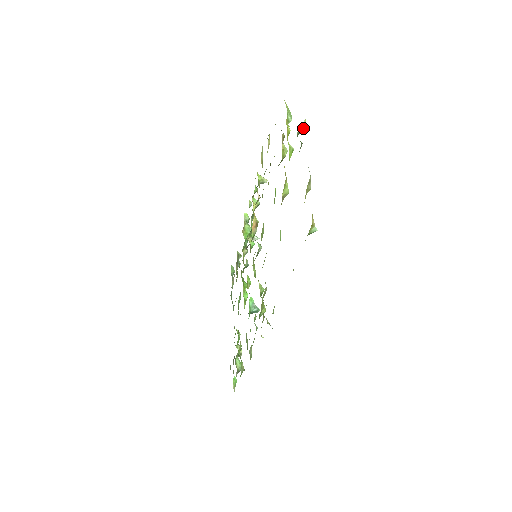
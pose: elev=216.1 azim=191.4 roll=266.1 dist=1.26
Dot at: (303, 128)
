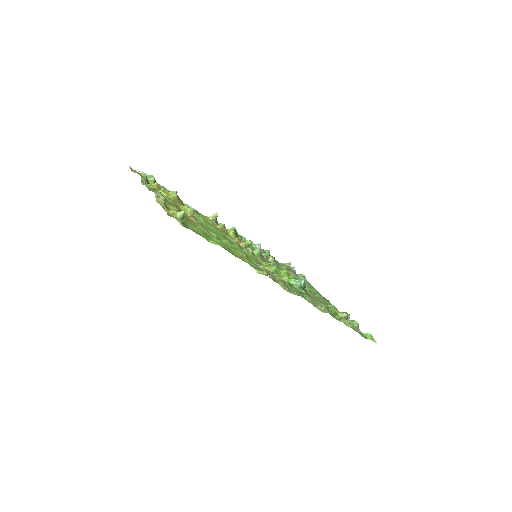
Dot at: (145, 177)
